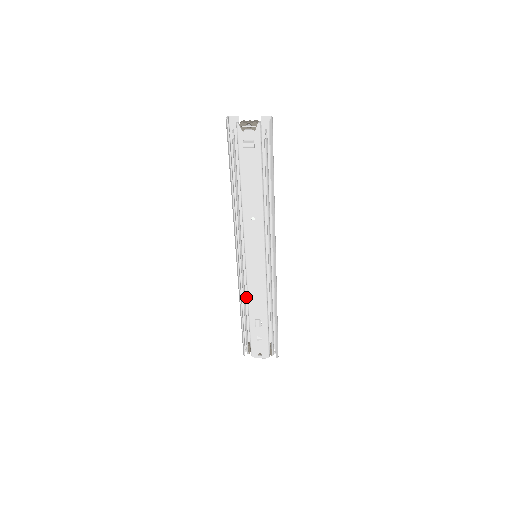
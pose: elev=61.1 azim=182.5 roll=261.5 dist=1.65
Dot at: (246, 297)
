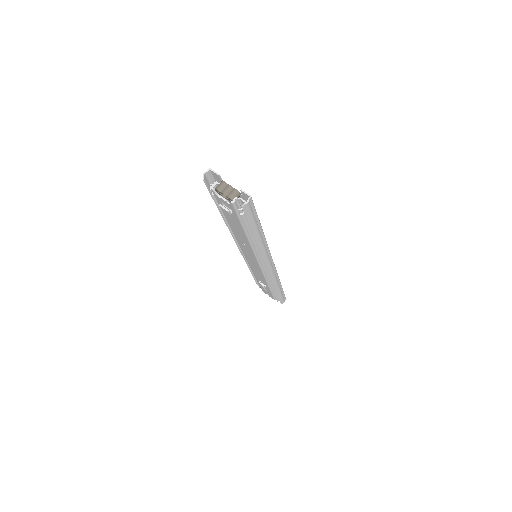
Dot at: occluded
